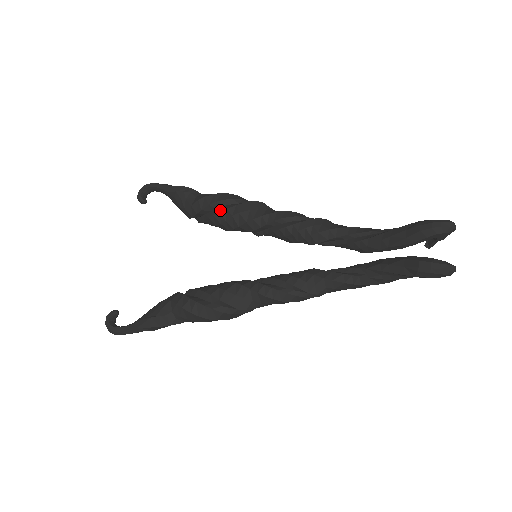
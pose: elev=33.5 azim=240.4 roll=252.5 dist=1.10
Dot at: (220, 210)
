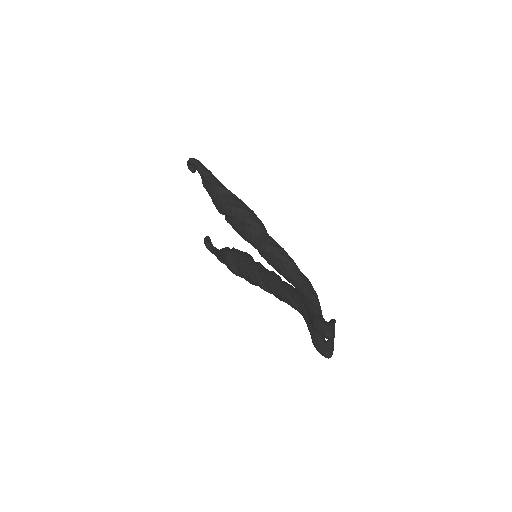
Dot at: (227, 221)
